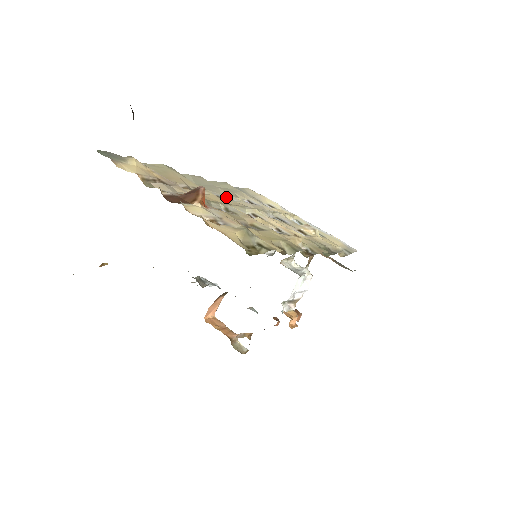
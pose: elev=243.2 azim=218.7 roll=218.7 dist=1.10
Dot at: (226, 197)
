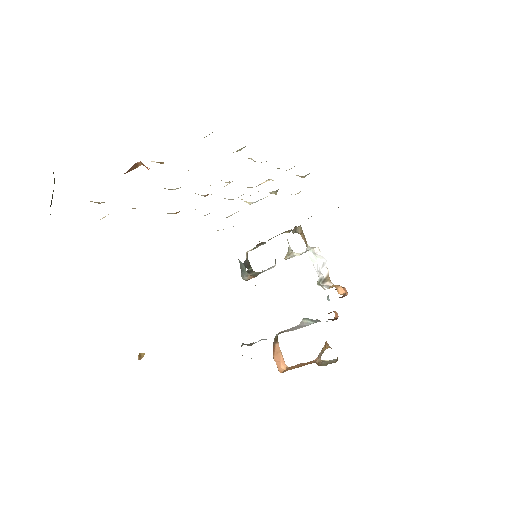
Dot at: occluded
